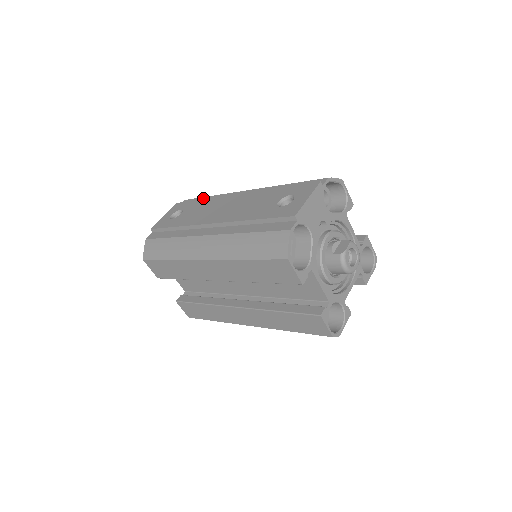
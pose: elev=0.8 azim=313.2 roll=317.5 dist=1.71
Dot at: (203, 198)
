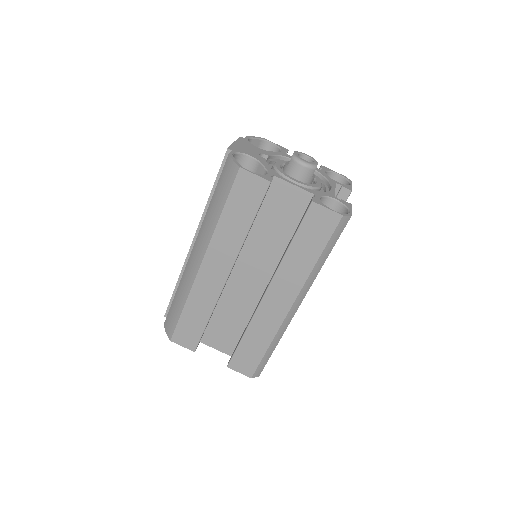
Dot at: occluded
